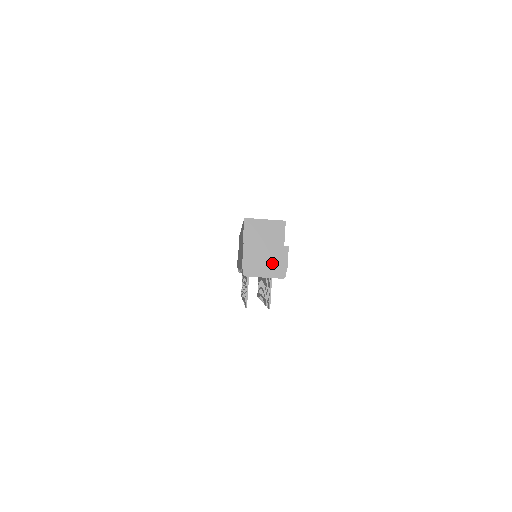
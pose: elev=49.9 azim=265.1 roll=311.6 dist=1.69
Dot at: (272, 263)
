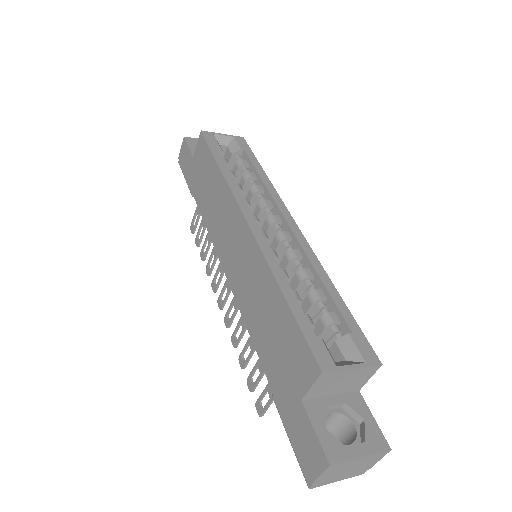
Dot at: (357, 469)
